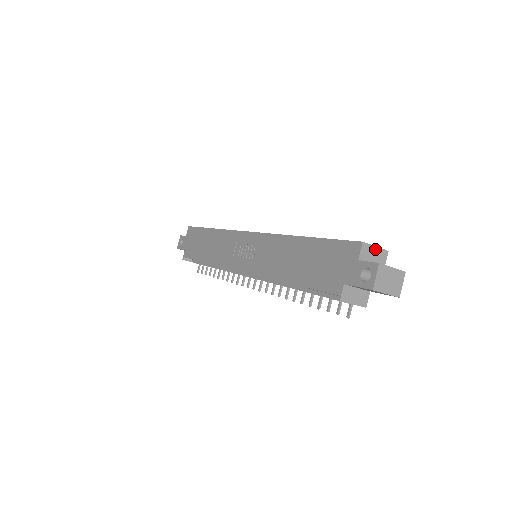
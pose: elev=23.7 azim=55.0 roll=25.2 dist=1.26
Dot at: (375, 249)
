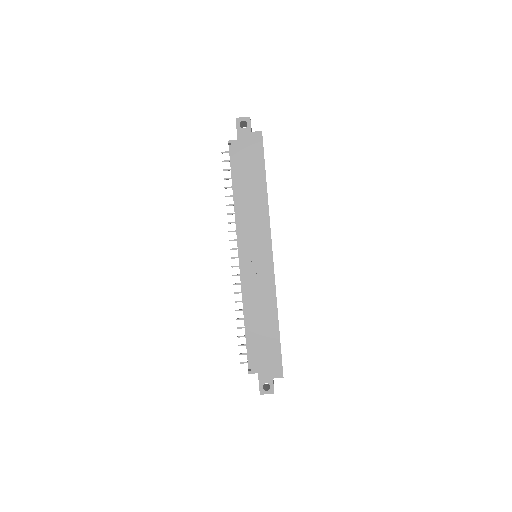
Dot at: occluded
